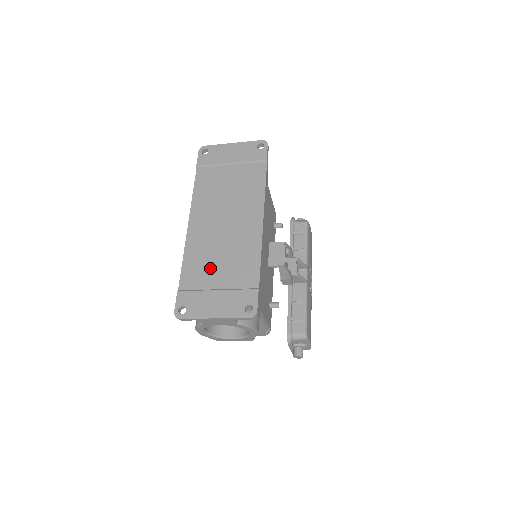
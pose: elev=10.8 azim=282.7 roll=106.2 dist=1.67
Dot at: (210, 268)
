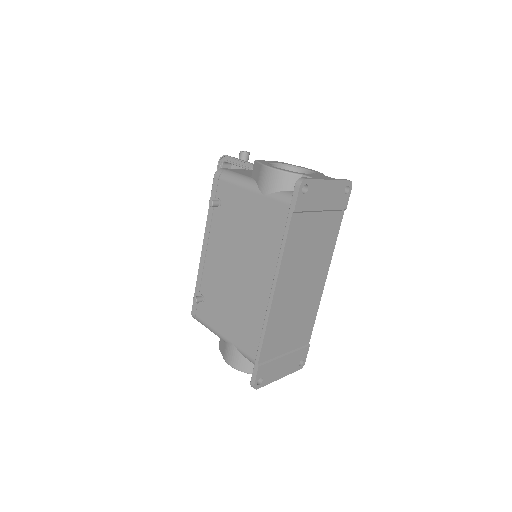
Dot at: (284, 336)
